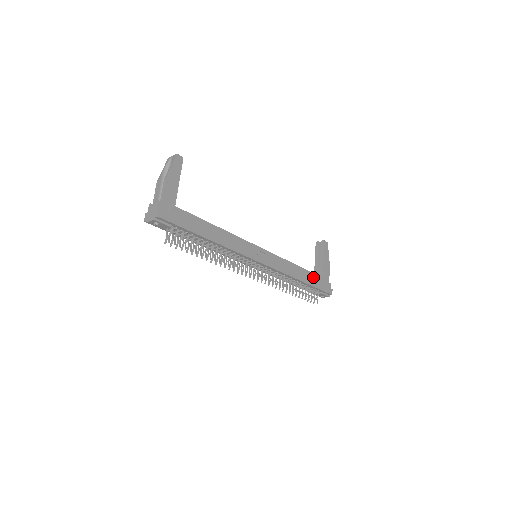
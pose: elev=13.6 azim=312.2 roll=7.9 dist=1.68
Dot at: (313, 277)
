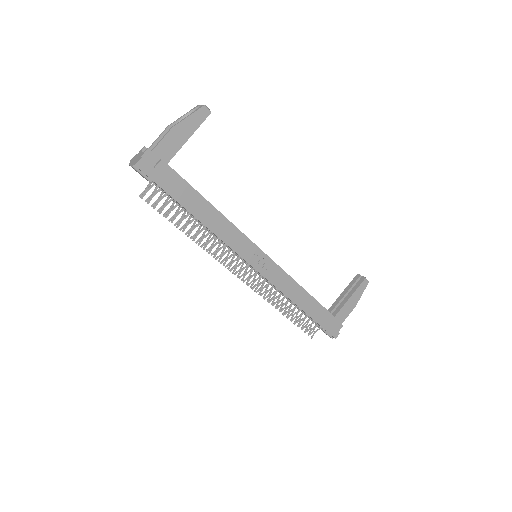
Dot at: (320, 310)
